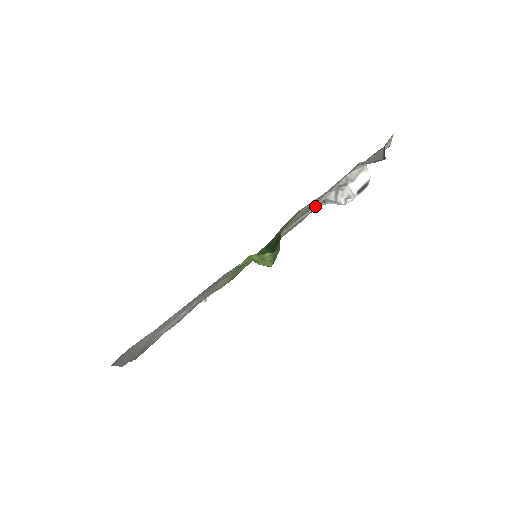
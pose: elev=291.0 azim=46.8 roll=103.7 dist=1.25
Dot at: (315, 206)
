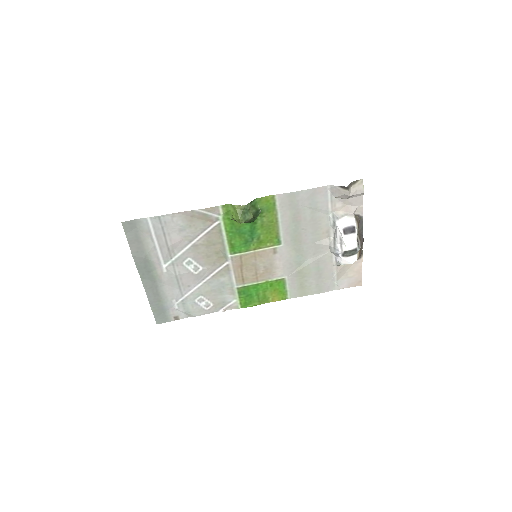
Dot at: (320, 251)
